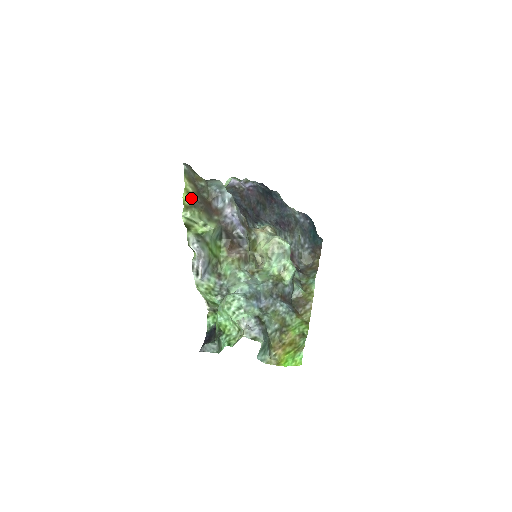
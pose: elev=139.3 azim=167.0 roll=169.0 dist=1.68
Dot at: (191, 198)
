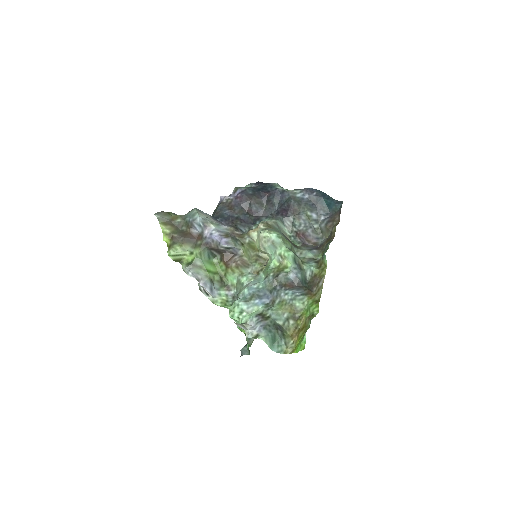
Dot at: (171, 237)
